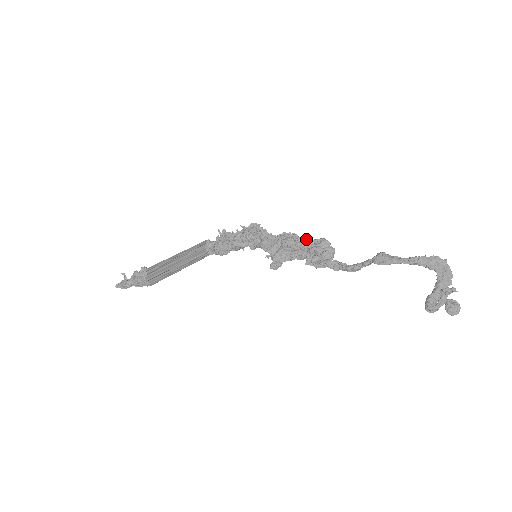
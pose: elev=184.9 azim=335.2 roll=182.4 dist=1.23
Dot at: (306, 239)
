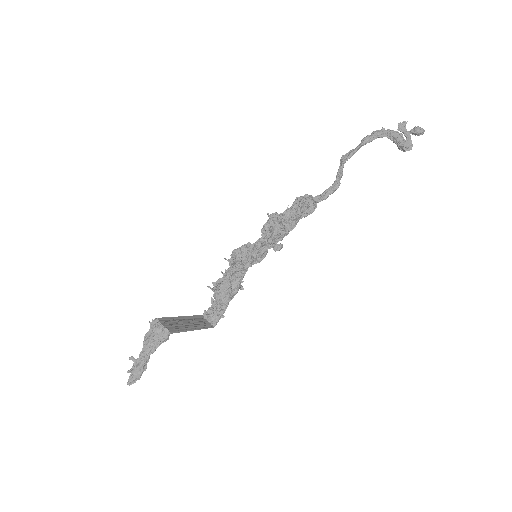
Dot at: occluded
